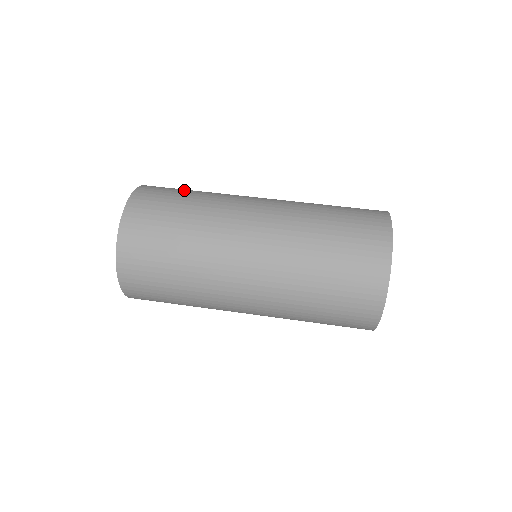
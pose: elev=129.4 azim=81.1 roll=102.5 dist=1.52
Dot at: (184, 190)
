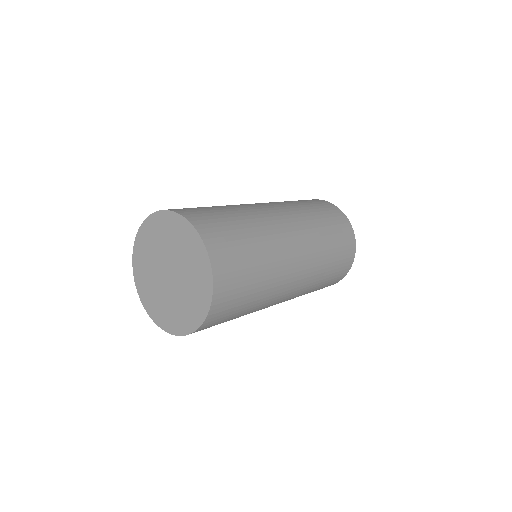
Dot at: occluded
